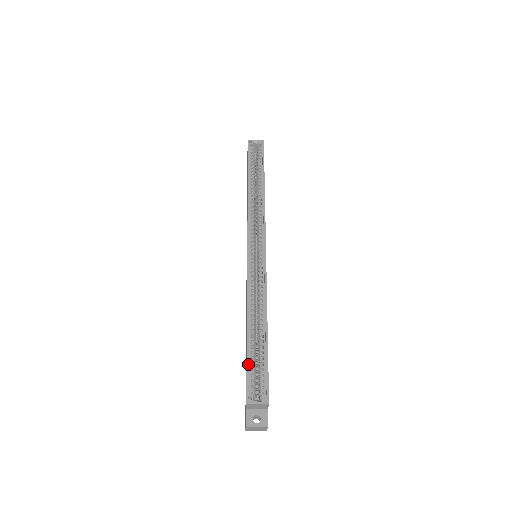
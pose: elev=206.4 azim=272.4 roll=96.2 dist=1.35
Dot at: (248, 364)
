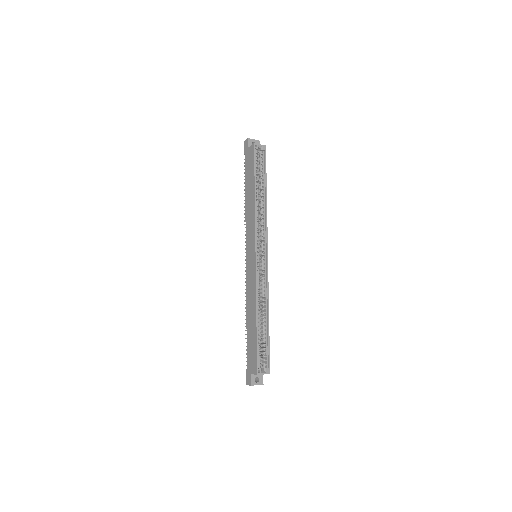
Dot at: (258, 347)
